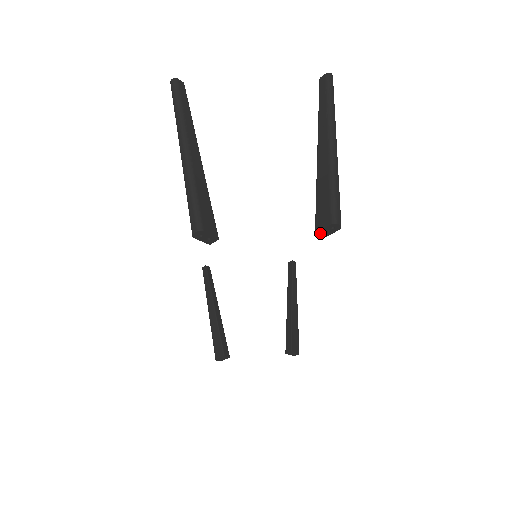
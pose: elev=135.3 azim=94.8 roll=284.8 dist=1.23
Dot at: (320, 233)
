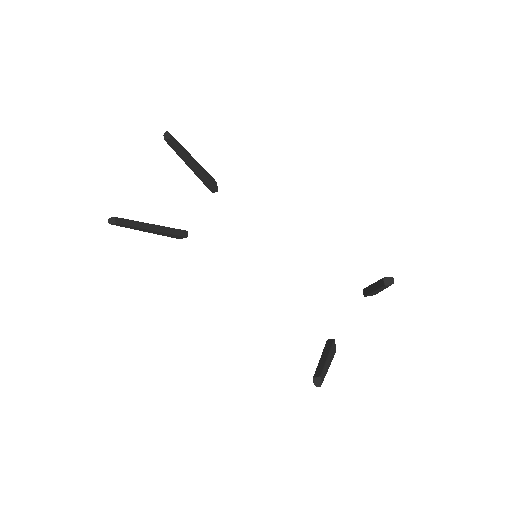
Dot at: occluded
